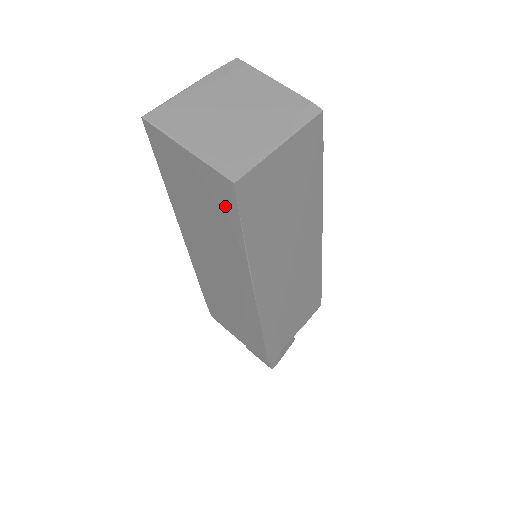
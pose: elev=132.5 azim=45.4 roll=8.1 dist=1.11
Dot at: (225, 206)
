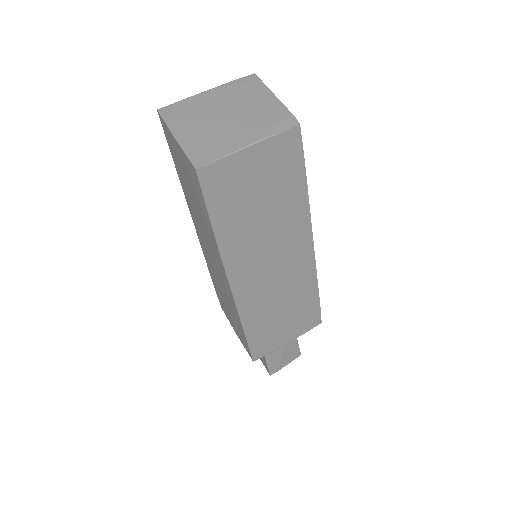
Dot at: (198, 191)
